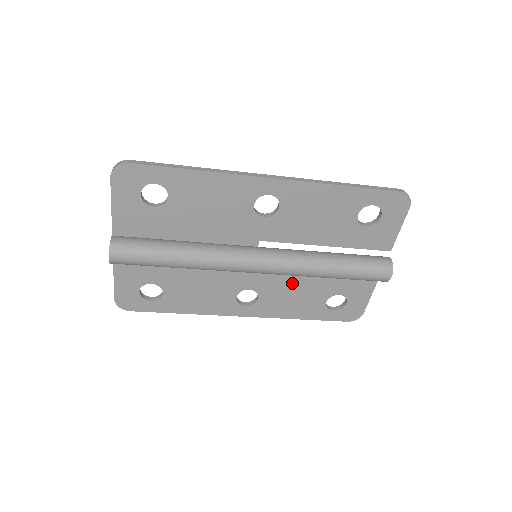
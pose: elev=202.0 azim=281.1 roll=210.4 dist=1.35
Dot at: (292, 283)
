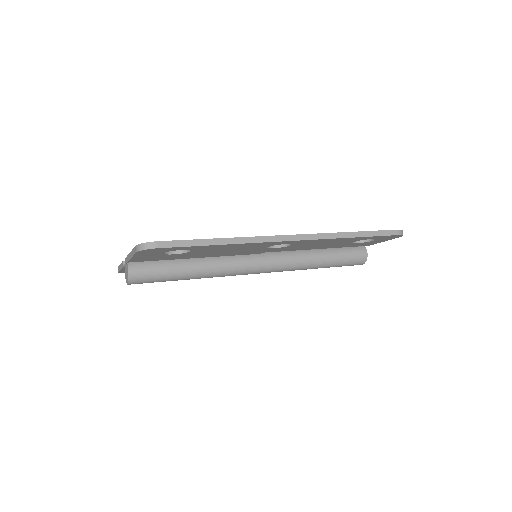
Dot at: occluded
